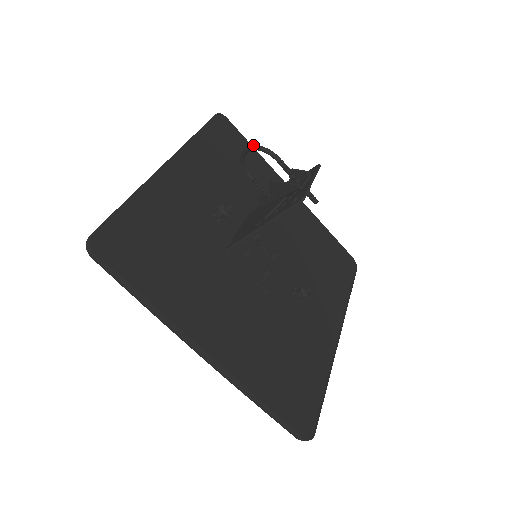
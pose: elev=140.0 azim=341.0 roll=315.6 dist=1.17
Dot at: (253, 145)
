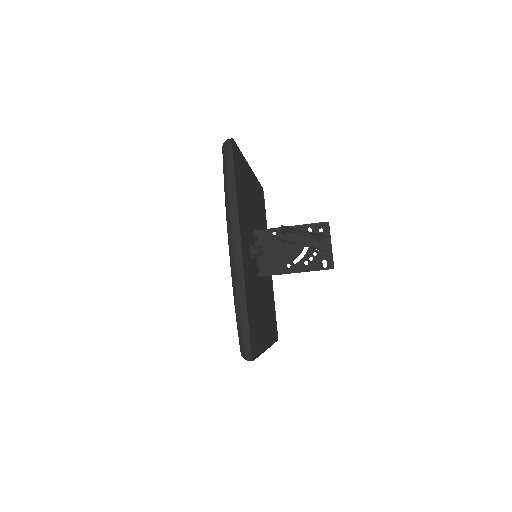
Dot at: (309, 235)
